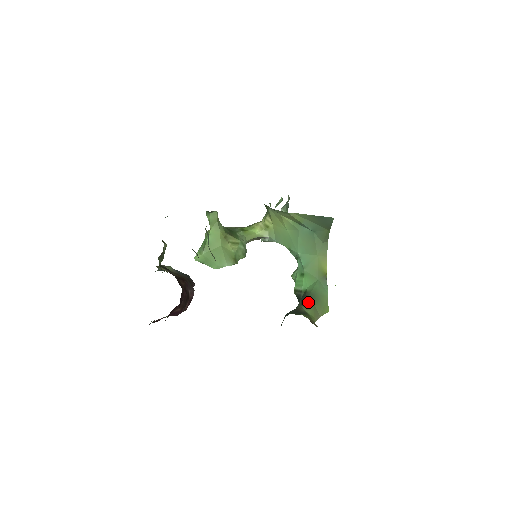
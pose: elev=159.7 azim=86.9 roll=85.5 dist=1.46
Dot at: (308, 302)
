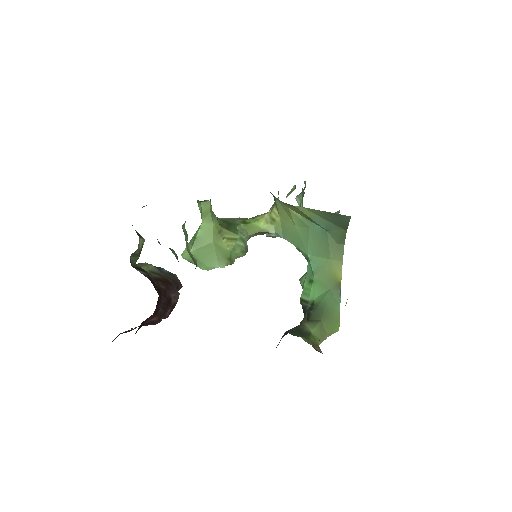
Dot at: (314, 317)
